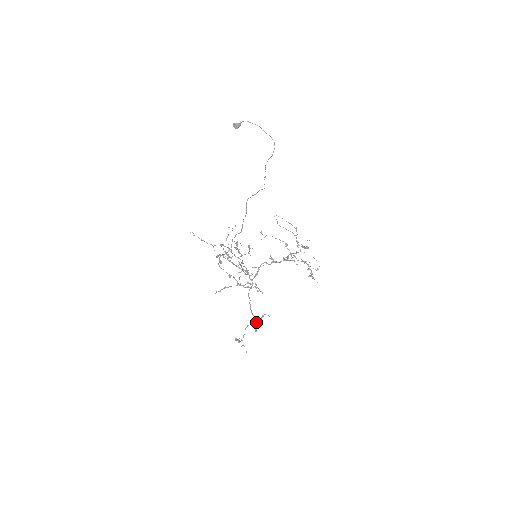
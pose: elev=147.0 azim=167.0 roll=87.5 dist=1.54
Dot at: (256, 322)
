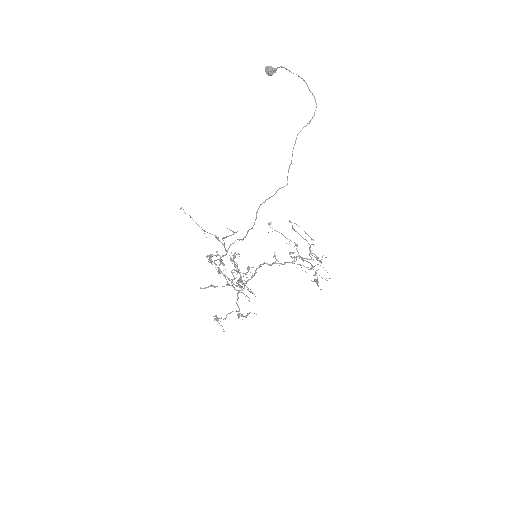
Dot at: occluded
